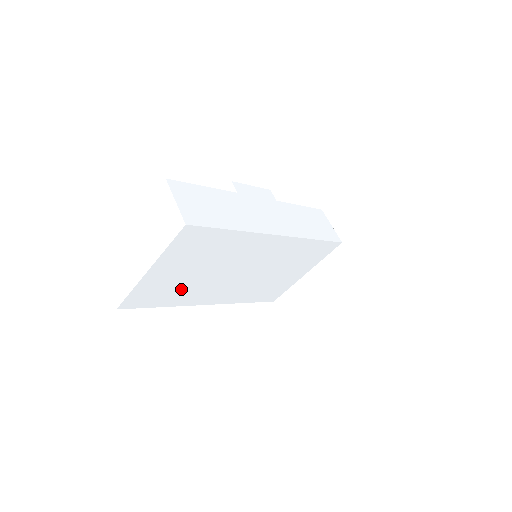
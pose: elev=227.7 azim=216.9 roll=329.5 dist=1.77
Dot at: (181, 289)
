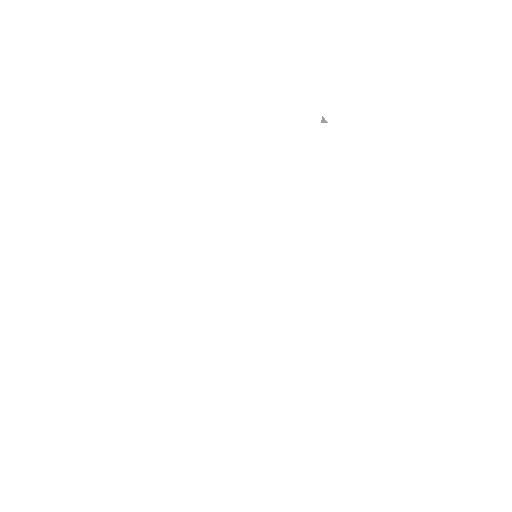
Dot at: (208, 178)
